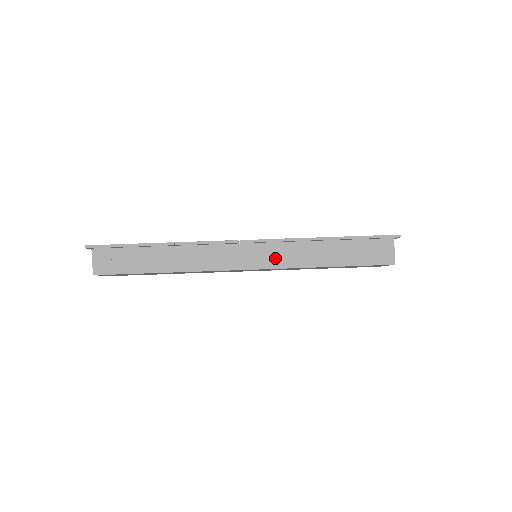
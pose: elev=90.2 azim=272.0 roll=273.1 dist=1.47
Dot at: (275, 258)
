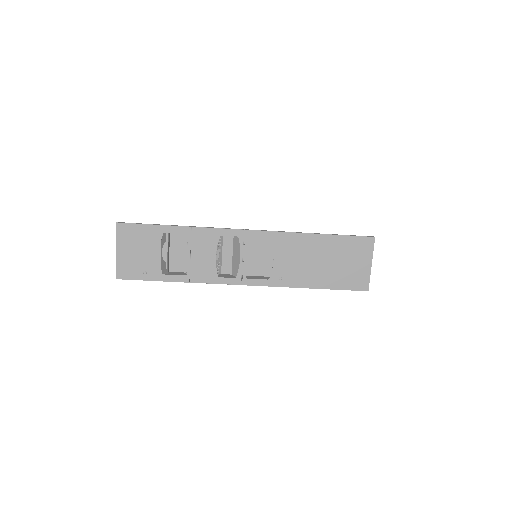
Dot at: occluded
